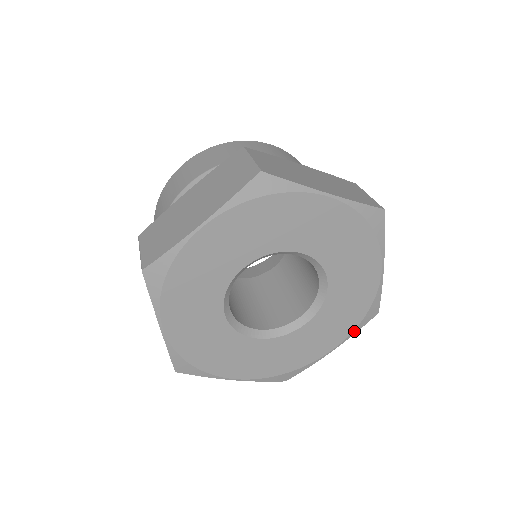
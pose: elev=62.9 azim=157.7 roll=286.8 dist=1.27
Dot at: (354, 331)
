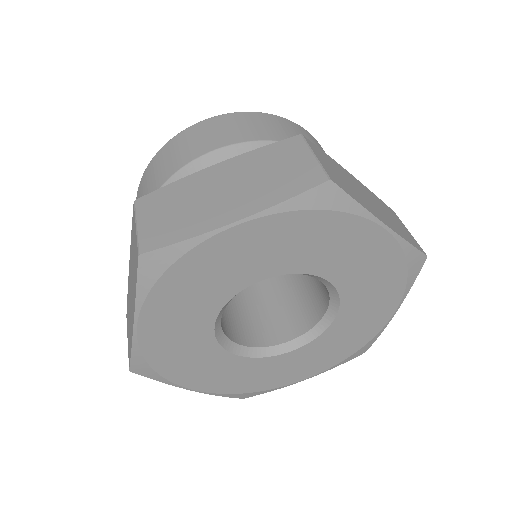
Dot at: (407, 288)
